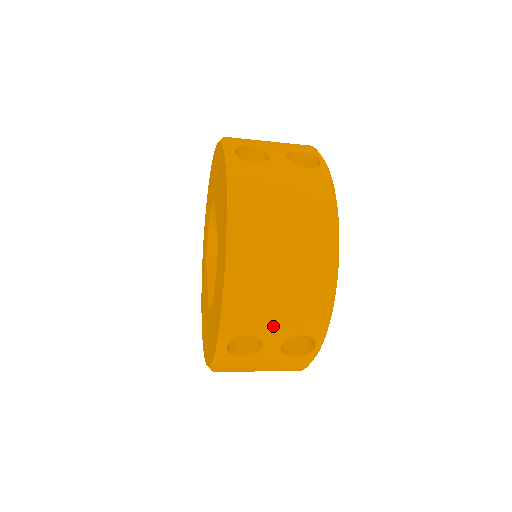
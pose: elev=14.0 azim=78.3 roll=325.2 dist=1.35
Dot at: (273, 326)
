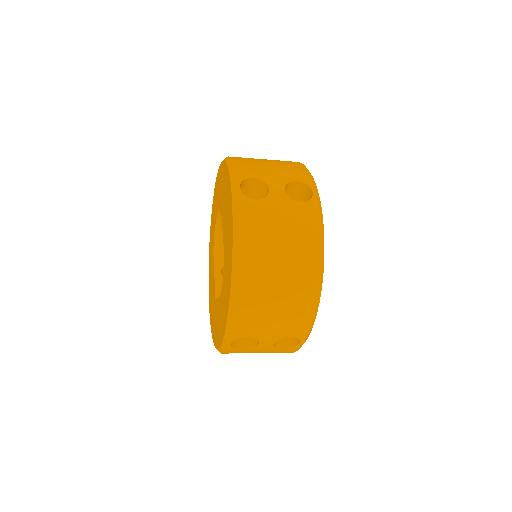
Dot at: (267, 332)
